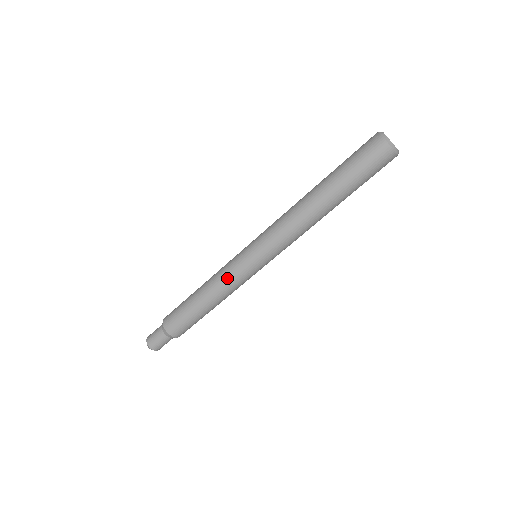
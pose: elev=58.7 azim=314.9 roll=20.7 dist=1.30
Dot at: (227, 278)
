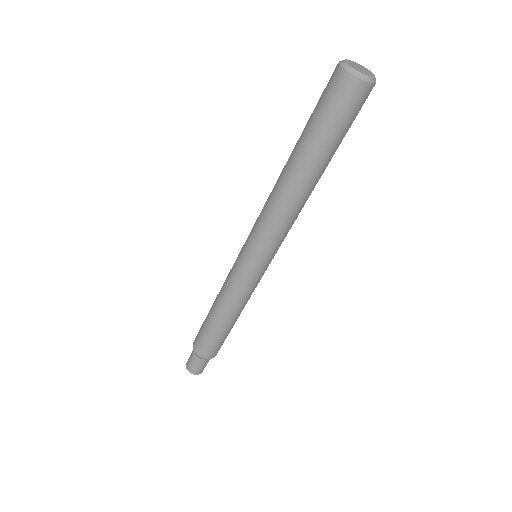
Dot at: (236, 292)
